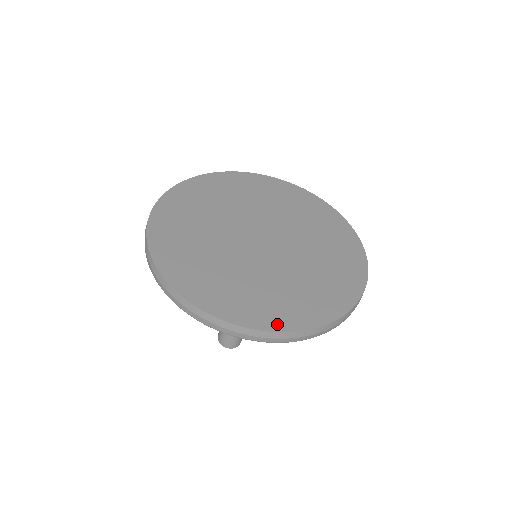
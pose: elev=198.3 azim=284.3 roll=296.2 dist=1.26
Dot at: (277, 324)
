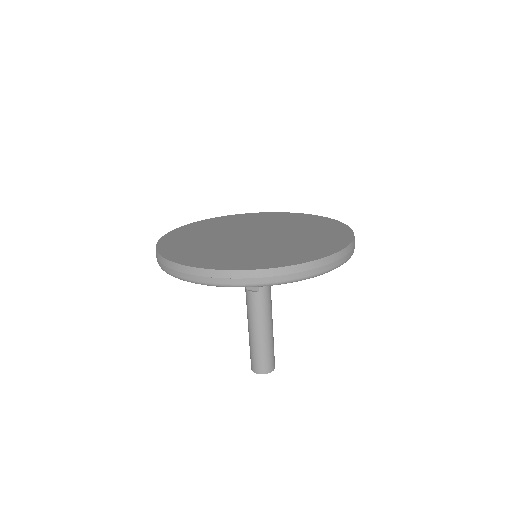
Dot at: (198, 264)
